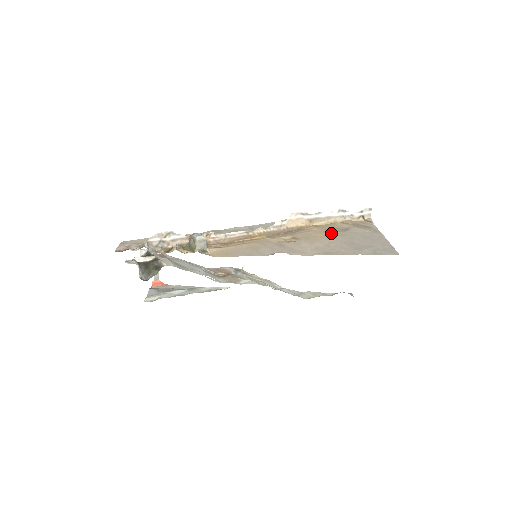
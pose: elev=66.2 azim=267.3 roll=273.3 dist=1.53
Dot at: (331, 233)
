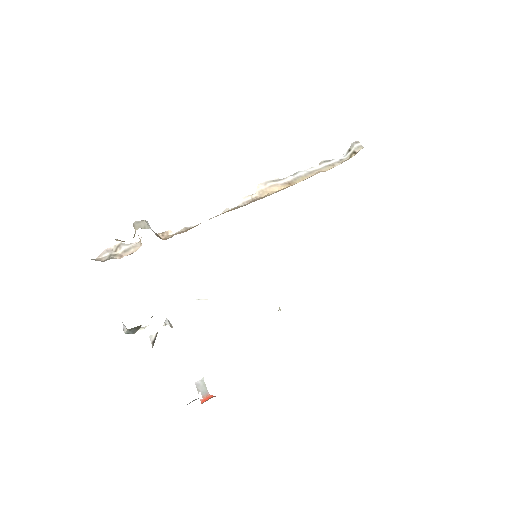
Dot at: occluded
